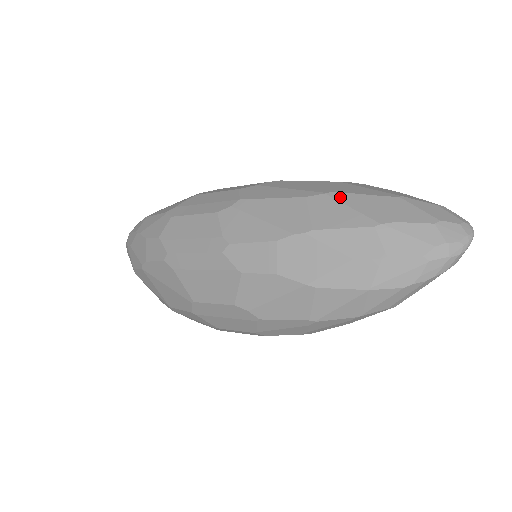
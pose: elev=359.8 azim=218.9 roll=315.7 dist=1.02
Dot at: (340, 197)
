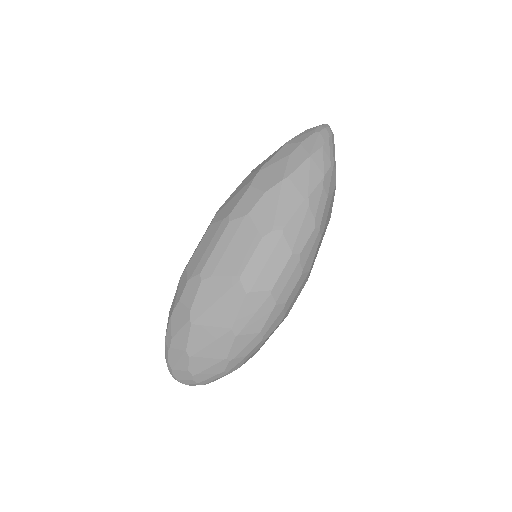
Dot at: occluded
